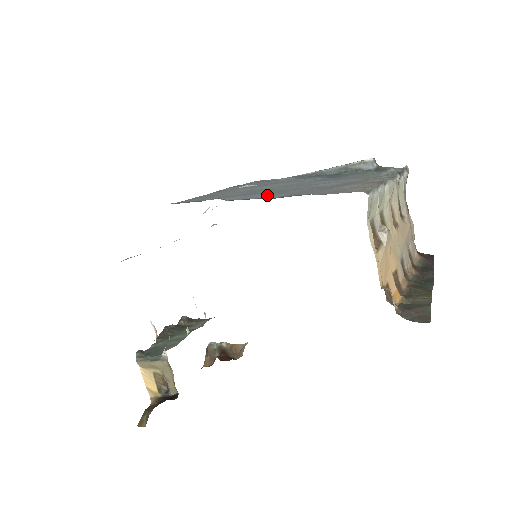
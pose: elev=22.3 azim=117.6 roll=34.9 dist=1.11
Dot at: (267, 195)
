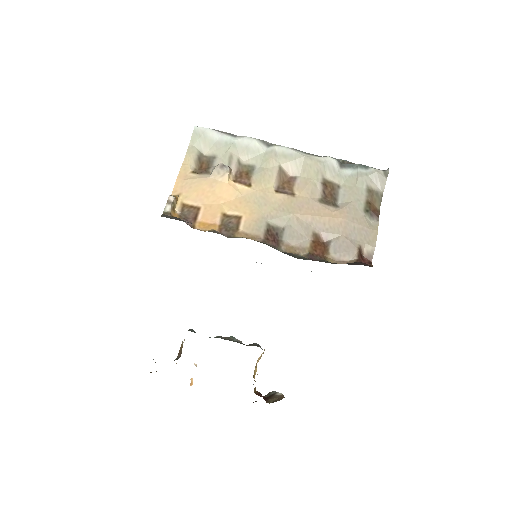
Dot at: occluded
